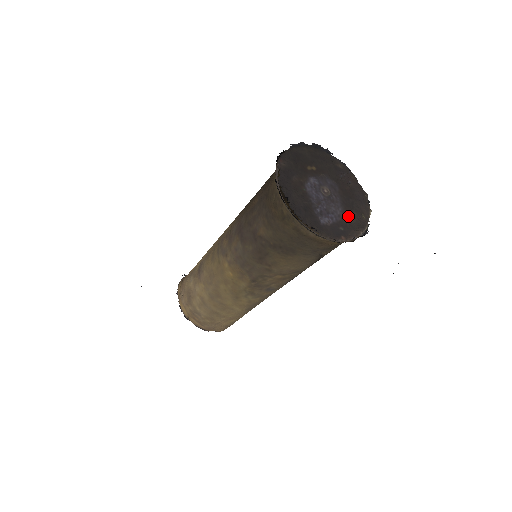
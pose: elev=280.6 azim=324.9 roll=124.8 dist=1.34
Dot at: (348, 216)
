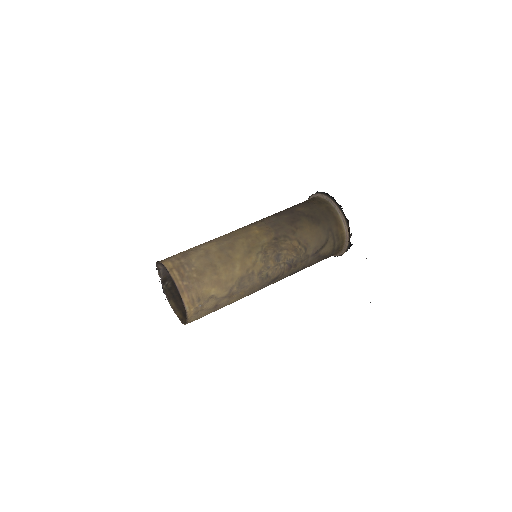
Dot at: occluded
